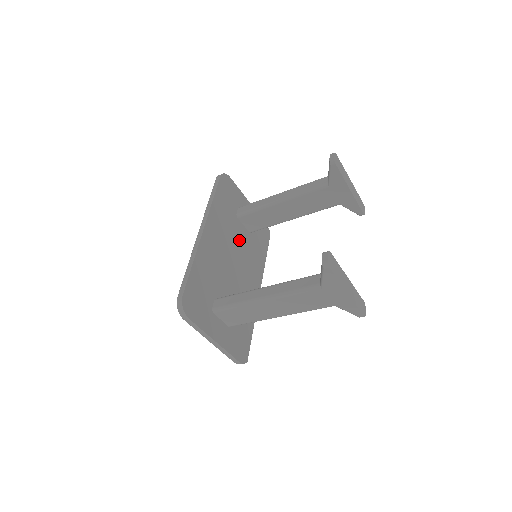
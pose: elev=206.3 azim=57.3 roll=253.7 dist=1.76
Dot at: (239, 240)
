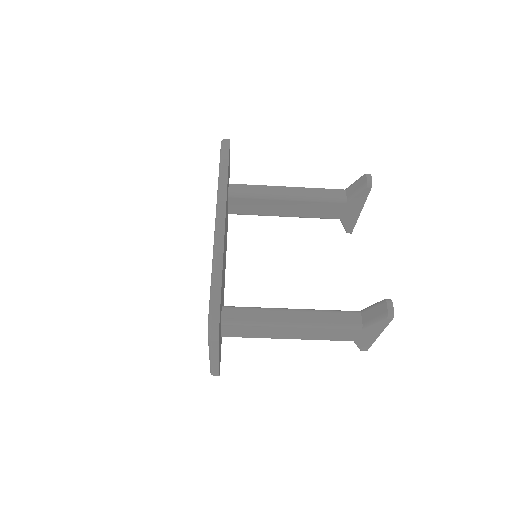
Dot at: occluded
